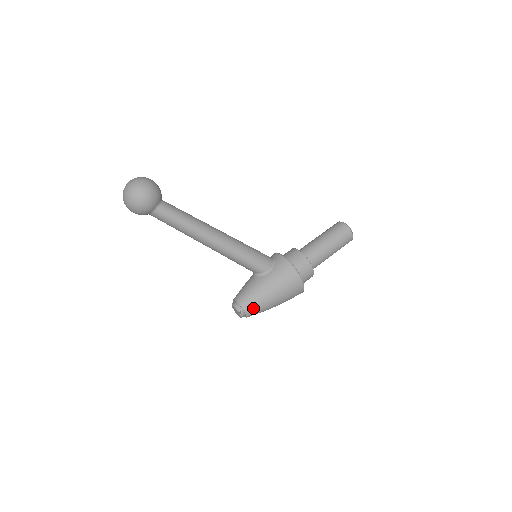
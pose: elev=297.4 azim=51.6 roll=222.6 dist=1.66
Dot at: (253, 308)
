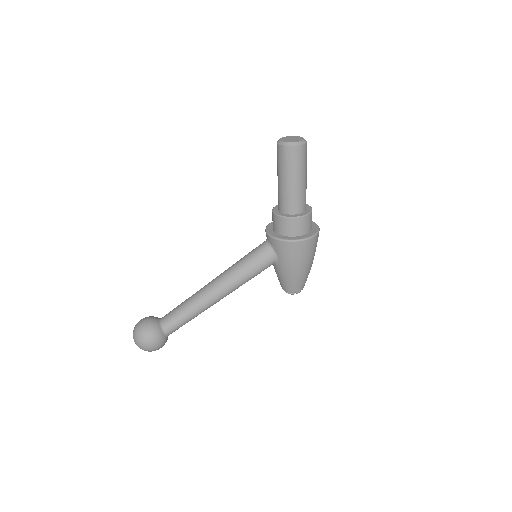
Dot at: (299, 286)
